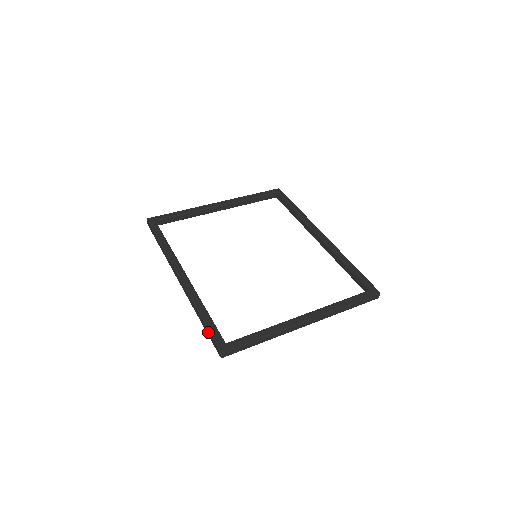
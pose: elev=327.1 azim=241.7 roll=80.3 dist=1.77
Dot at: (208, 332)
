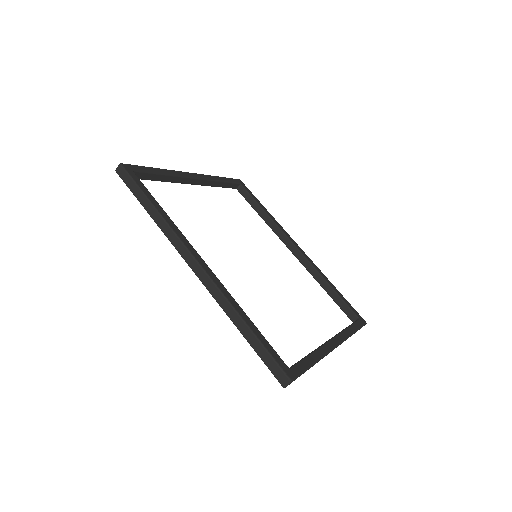
Dot at: (262, 350)
